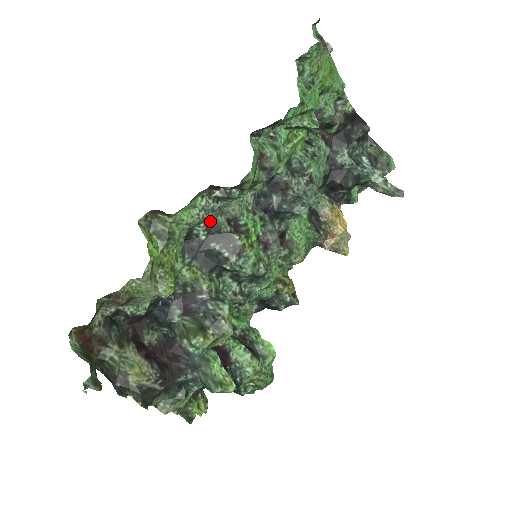
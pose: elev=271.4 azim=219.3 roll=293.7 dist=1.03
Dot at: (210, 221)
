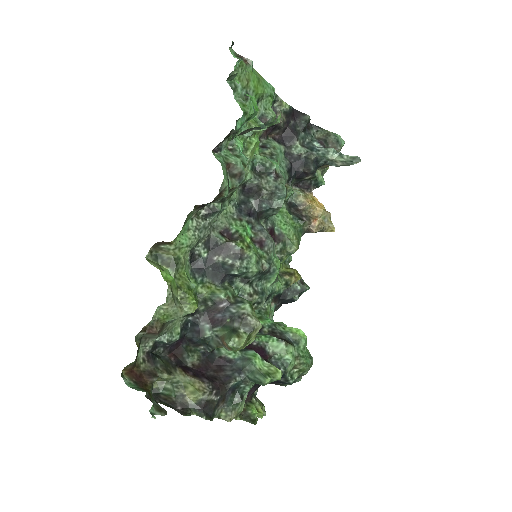
Dot at: (206, 239)
